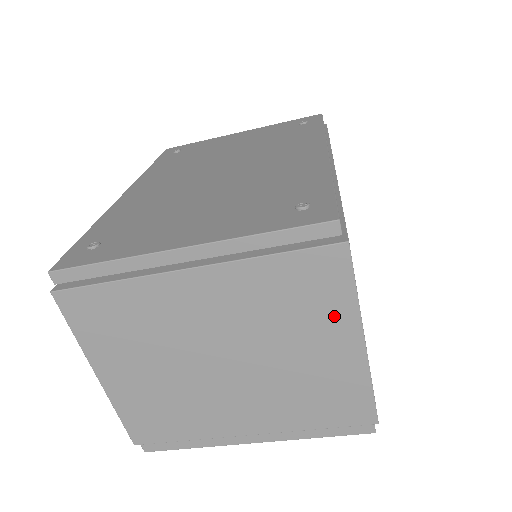
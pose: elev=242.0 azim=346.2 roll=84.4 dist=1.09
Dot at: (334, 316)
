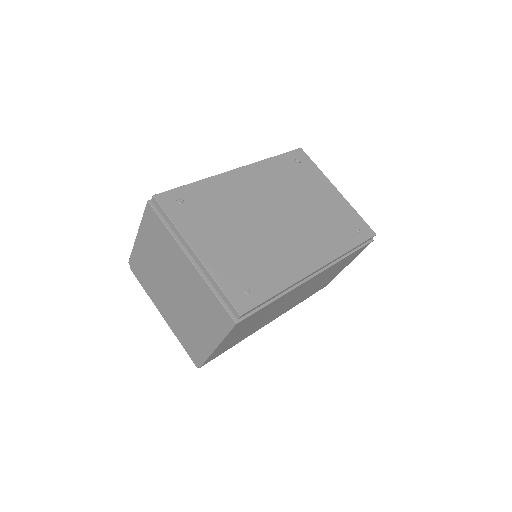
Dot at: (215, 330)
